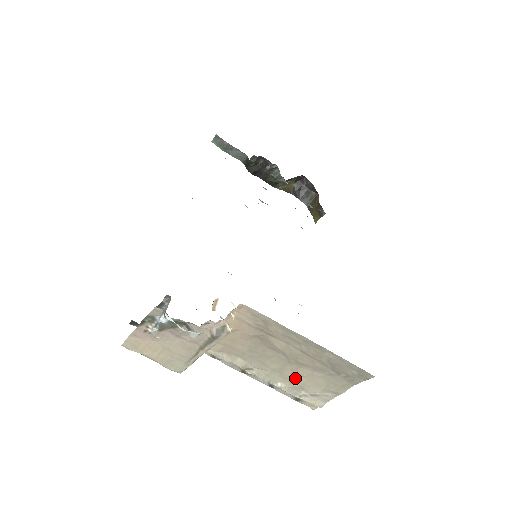
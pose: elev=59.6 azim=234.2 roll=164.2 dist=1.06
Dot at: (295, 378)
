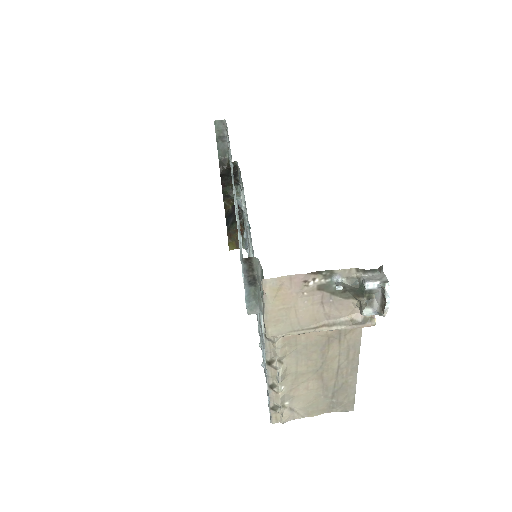
Dot at: (299, 387)
